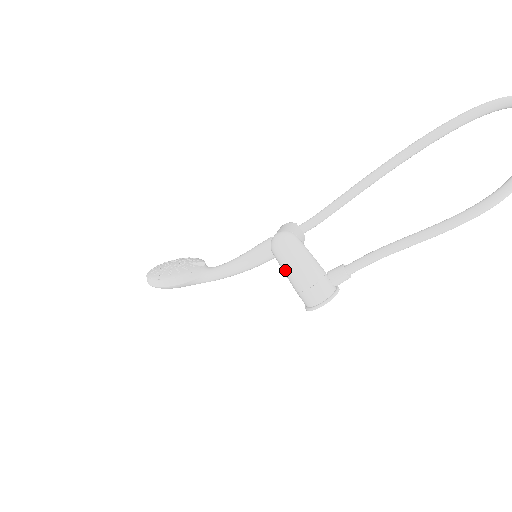
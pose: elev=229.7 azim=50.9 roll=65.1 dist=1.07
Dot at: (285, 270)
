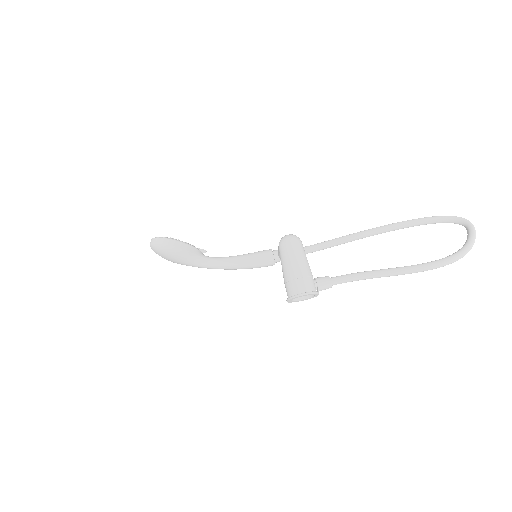
Dot at: (286, 259)
